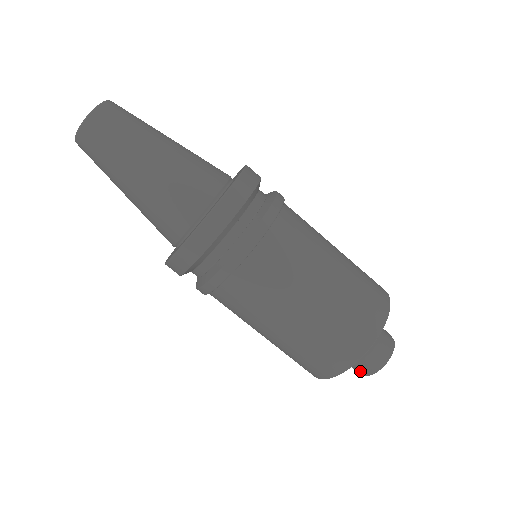
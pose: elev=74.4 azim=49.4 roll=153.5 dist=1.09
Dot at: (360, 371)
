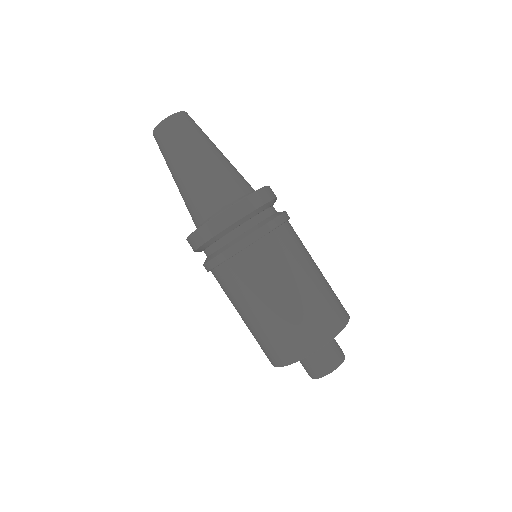
Dot at: (316, 371)
